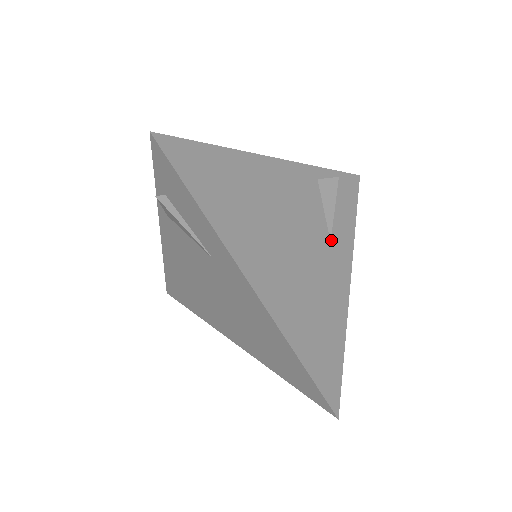
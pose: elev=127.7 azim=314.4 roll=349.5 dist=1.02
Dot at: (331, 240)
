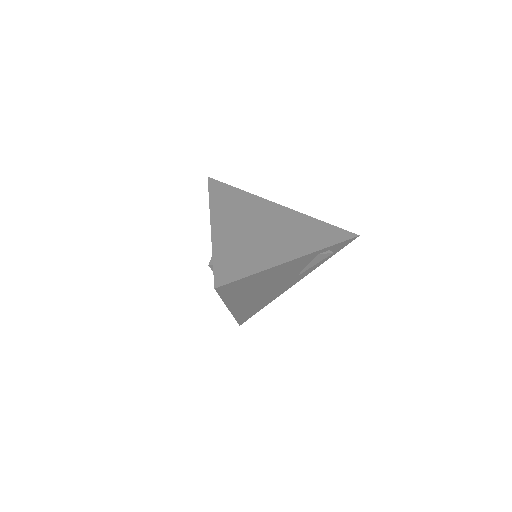
Dot at: (298, 276)
